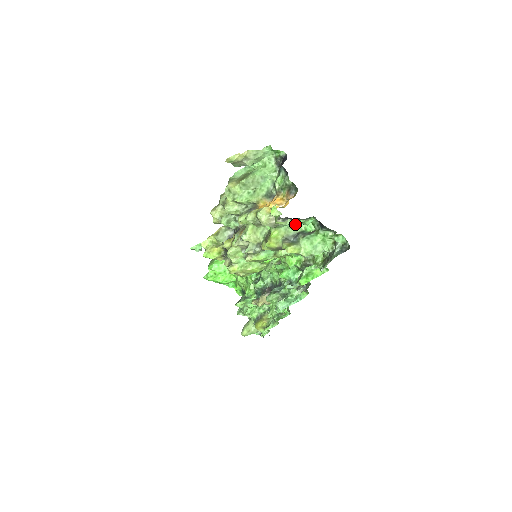
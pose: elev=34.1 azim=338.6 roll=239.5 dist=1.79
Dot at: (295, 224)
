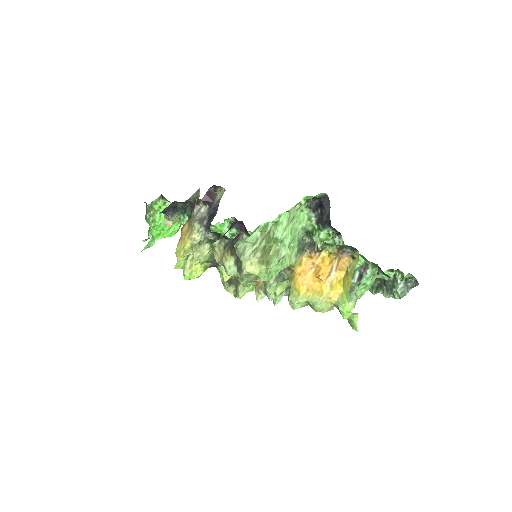
Dot at: occluded
